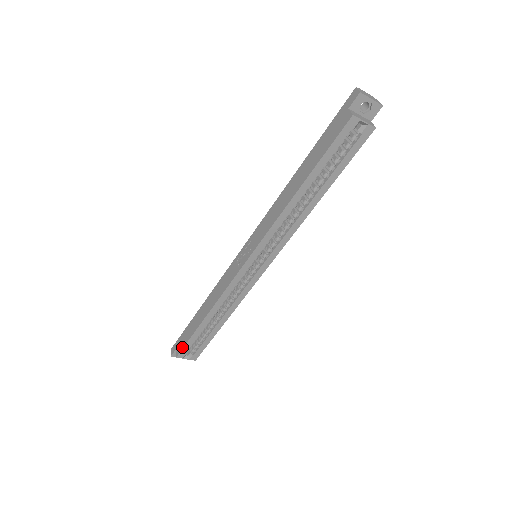
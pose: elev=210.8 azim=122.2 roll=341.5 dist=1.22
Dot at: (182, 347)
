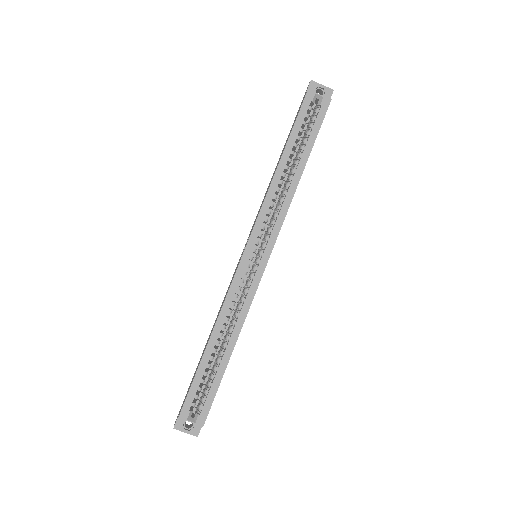
Dot at: (185, 399)
